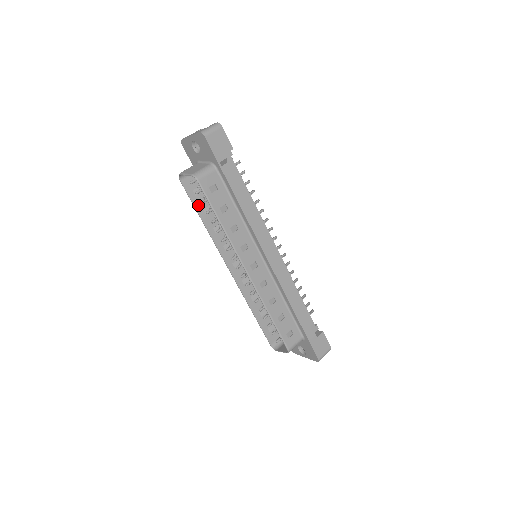
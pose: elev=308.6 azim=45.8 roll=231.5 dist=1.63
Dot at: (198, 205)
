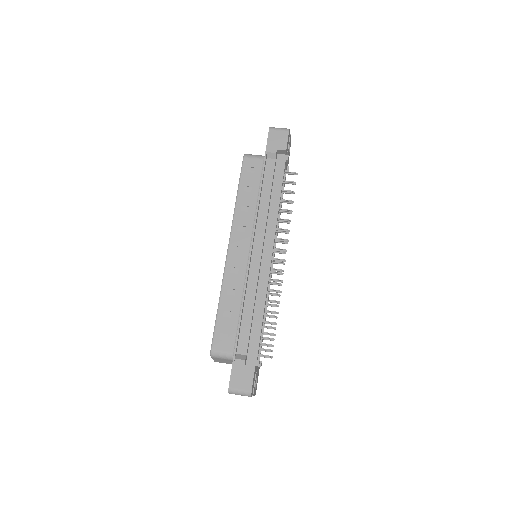
Dot at: occluded
